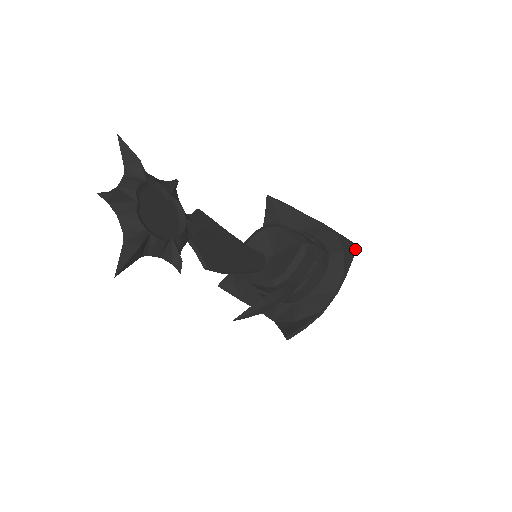
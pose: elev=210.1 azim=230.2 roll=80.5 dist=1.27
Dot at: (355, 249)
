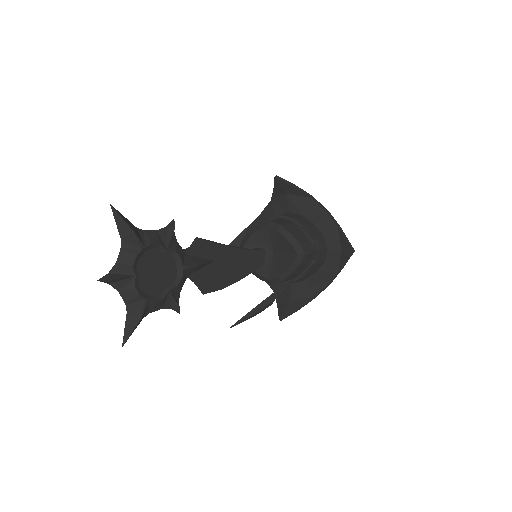
Dot at: (351, 254)
